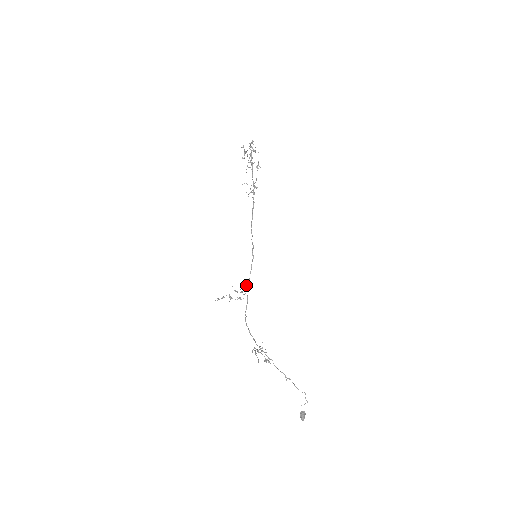
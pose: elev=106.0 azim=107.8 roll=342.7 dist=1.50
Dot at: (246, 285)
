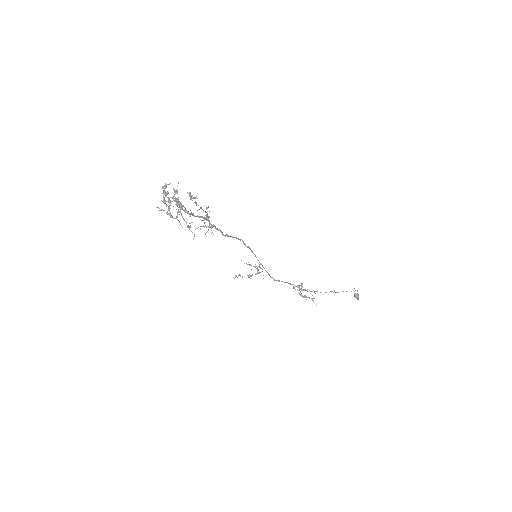
Dot at: occluded
